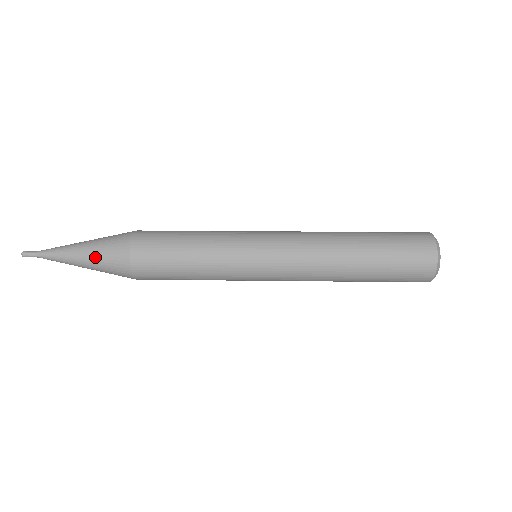
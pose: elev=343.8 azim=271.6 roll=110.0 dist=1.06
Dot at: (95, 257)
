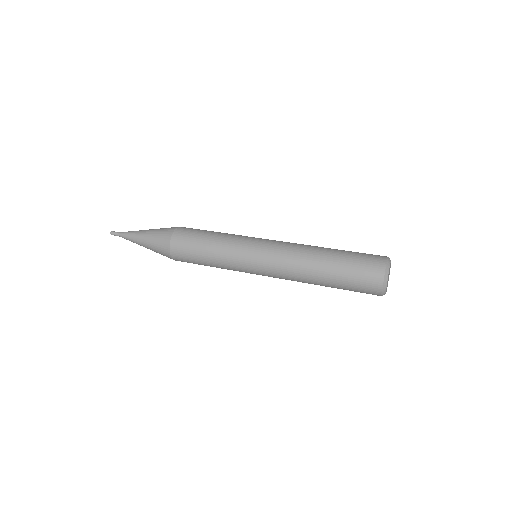
Dot at: (151, 246)
